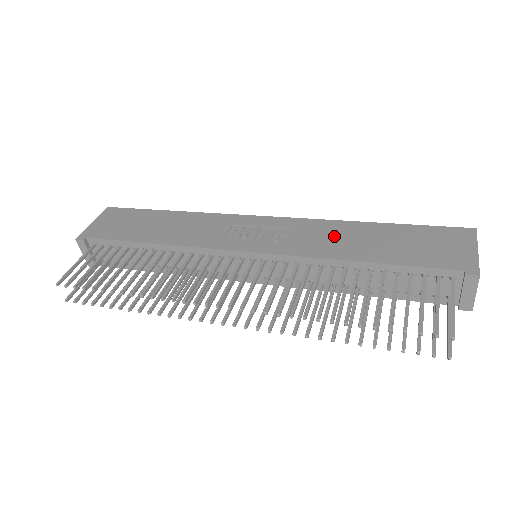
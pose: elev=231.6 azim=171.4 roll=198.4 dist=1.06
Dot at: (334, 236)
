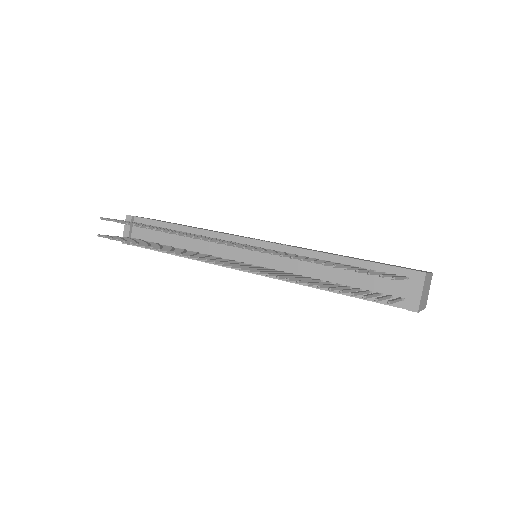
Dot at: occluded
